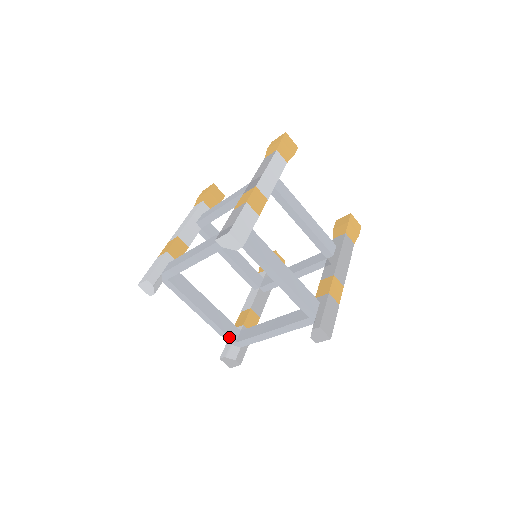
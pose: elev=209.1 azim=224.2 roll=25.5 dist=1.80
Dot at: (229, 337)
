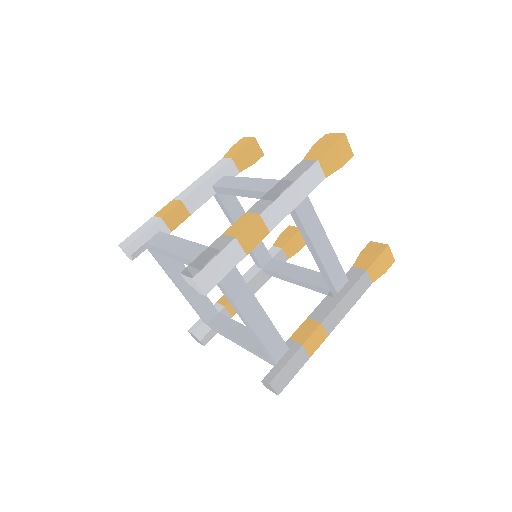
Dot at: (202, 317)
